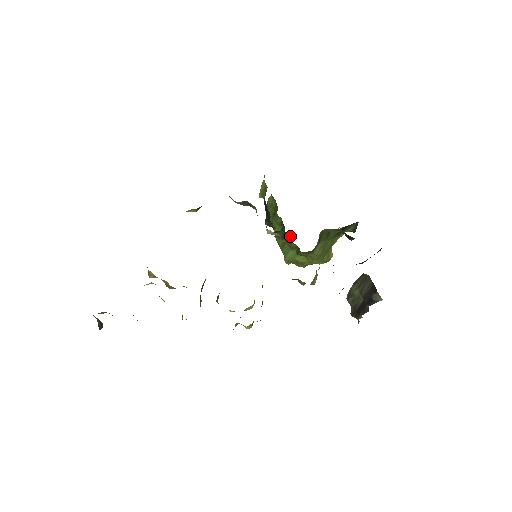
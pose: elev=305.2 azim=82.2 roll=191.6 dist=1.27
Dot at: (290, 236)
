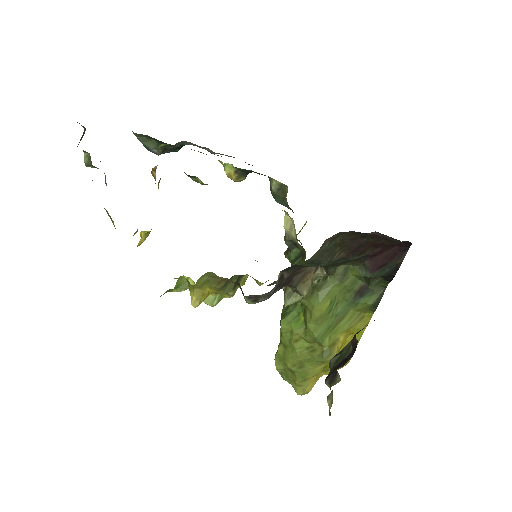
Dot at: (303, 256)
